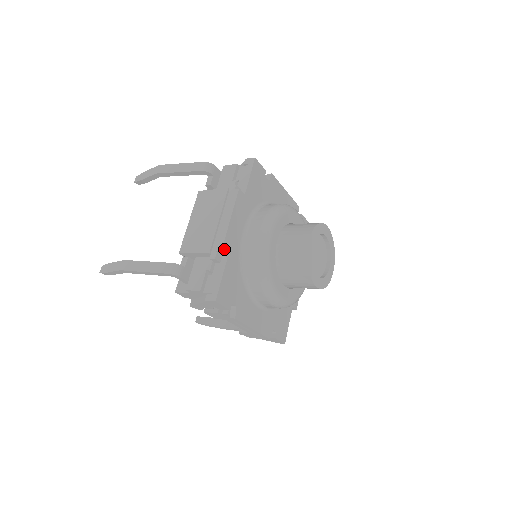
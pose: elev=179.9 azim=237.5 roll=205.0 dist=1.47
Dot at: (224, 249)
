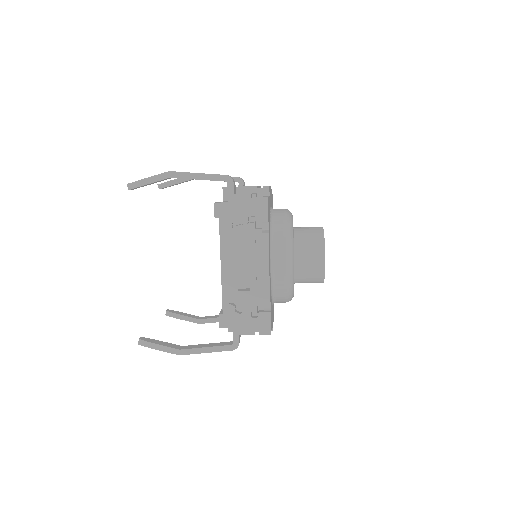
Dot at: (269, 189)
